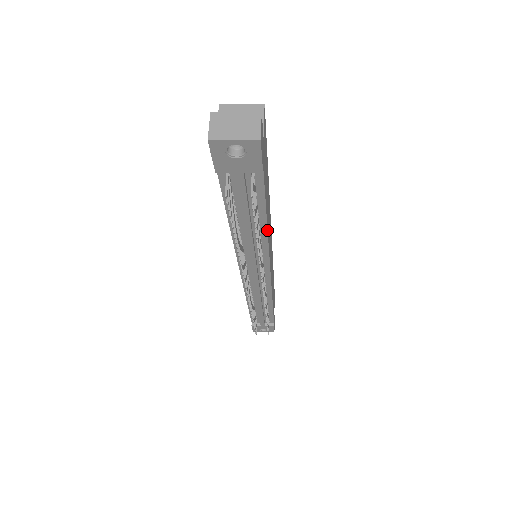
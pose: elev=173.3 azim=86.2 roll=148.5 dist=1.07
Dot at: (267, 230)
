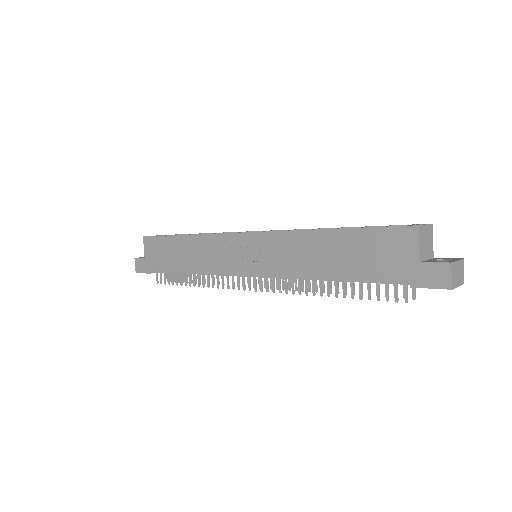
Dot at: occluded
